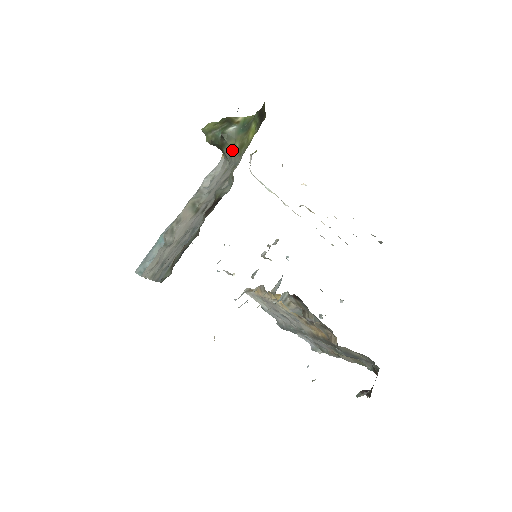
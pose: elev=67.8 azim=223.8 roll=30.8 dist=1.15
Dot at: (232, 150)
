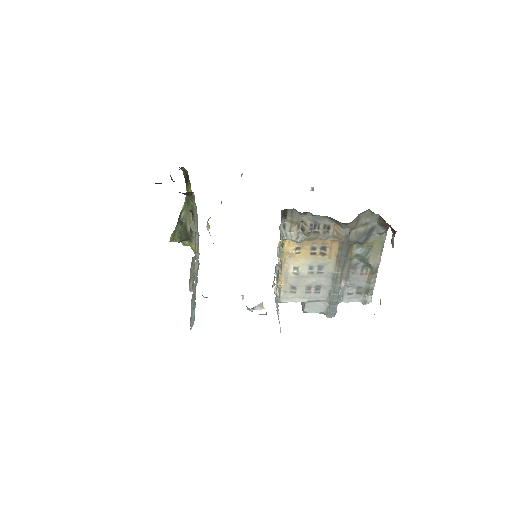
Dot at: (191, 220)
